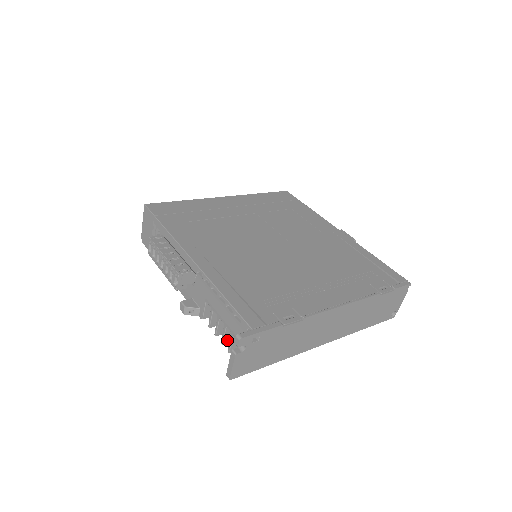
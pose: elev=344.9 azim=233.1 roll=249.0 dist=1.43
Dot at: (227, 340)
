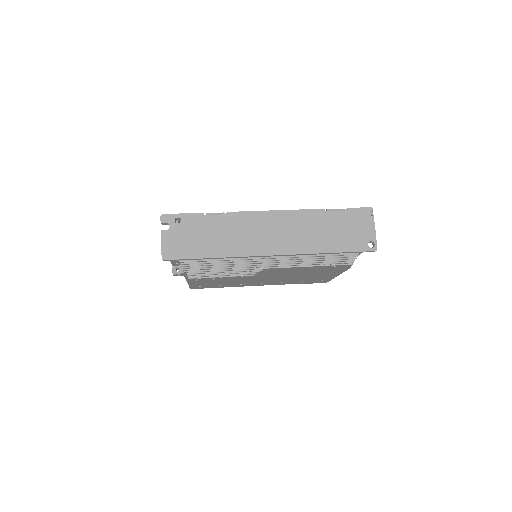
Dot at: occluded
